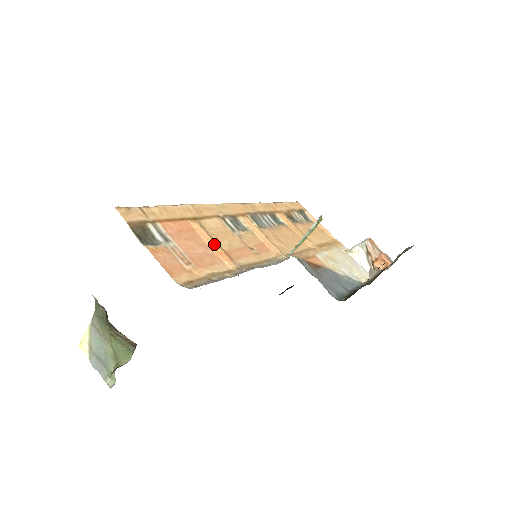
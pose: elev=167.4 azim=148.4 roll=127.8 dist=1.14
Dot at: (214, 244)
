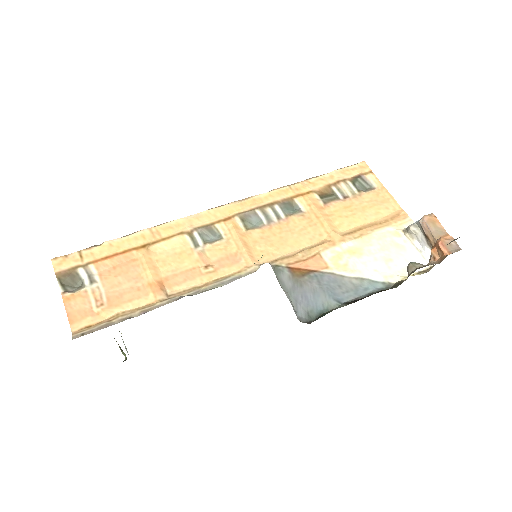
Dot at: (149, 274)
